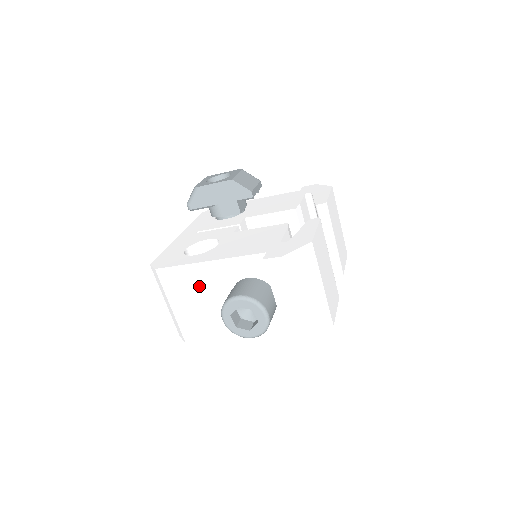
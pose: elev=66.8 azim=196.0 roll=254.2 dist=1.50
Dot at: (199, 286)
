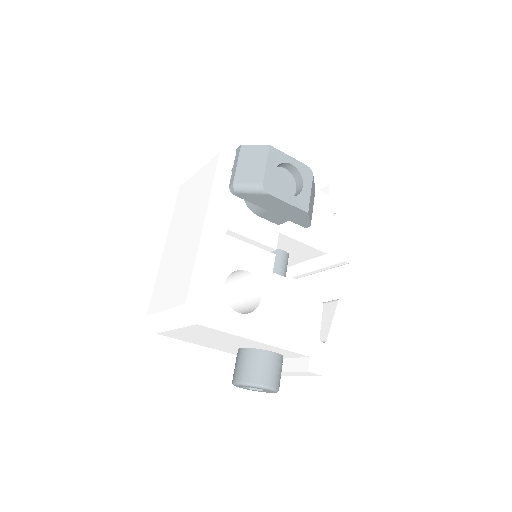
Dot at: (225, 339)
